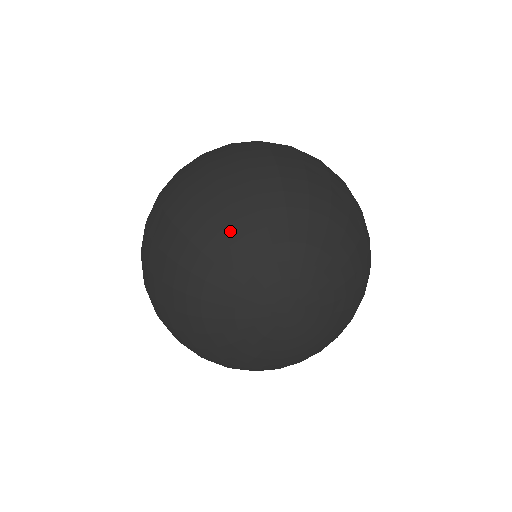
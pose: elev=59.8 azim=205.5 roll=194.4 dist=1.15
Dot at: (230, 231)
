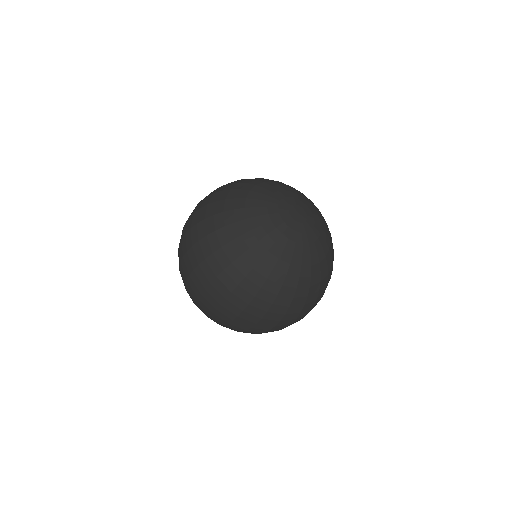
Dot at: (246, 187)
